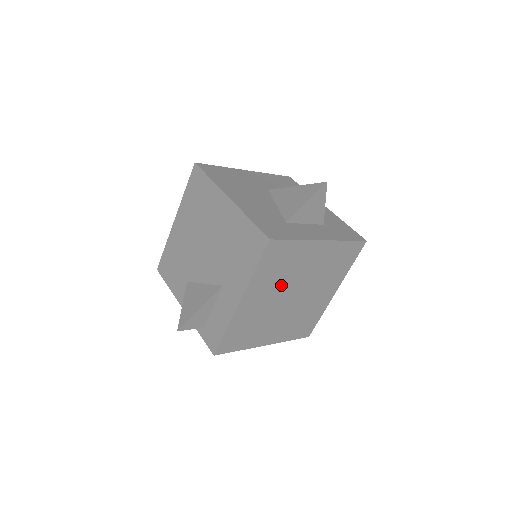
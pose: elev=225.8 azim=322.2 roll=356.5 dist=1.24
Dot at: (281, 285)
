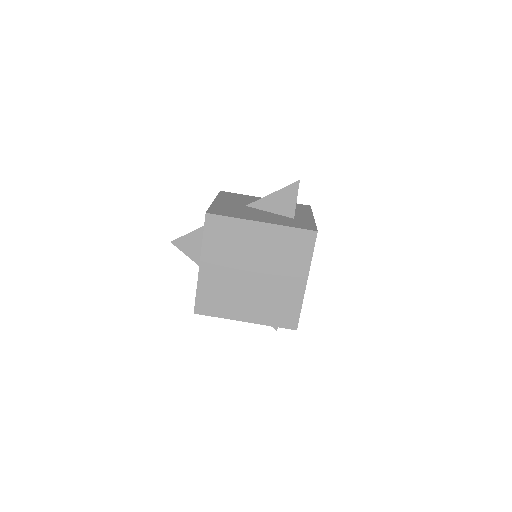
Dot at: occluded
